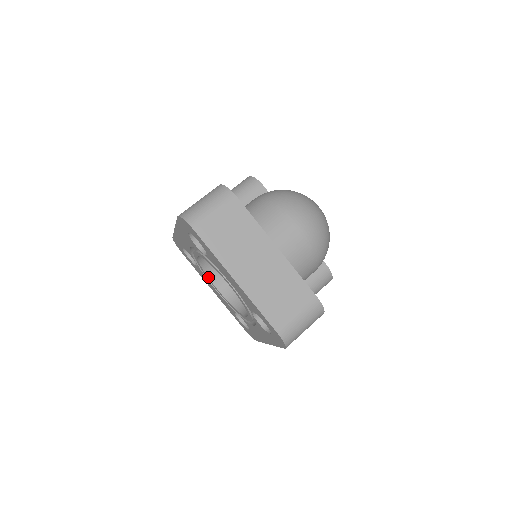
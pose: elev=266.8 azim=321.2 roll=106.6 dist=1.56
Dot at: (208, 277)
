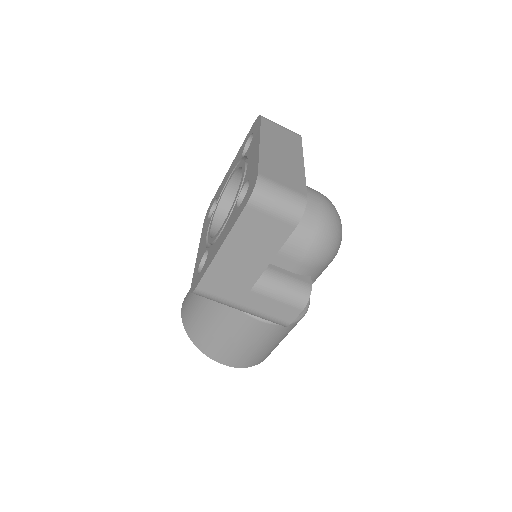
Dot at: (214, 218)
